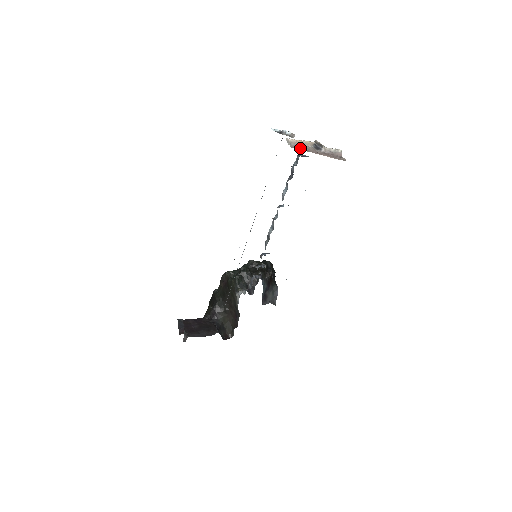
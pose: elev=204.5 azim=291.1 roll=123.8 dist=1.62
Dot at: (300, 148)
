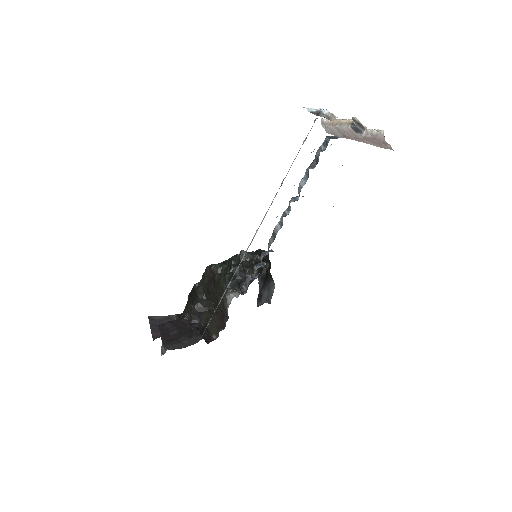
Dot at: (337, 132)
